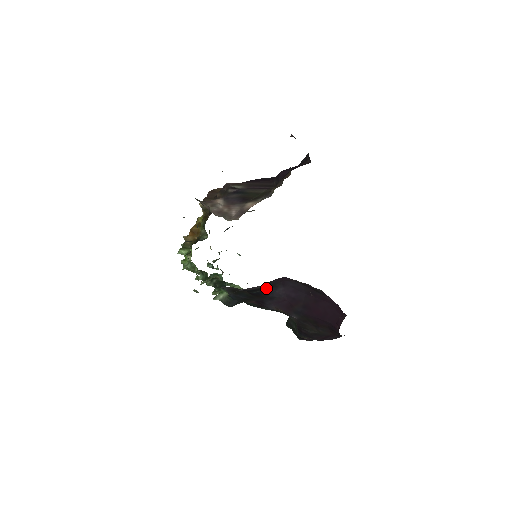
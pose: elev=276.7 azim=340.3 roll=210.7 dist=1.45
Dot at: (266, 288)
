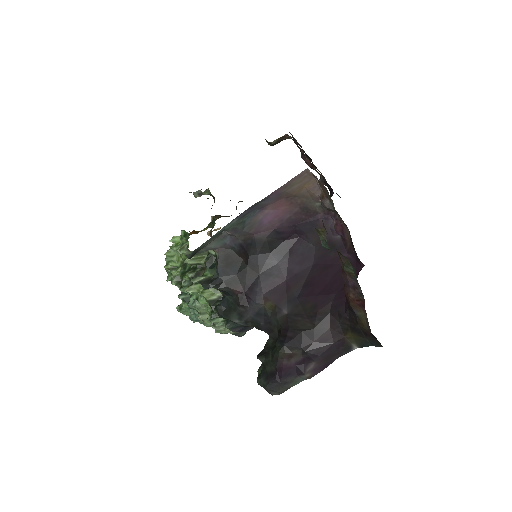
Dot at: (270, 252)
